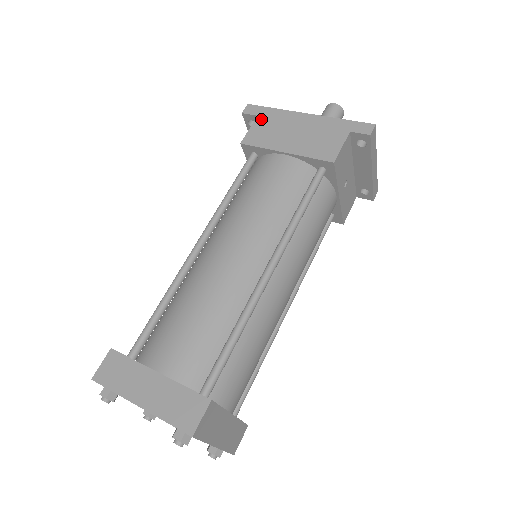
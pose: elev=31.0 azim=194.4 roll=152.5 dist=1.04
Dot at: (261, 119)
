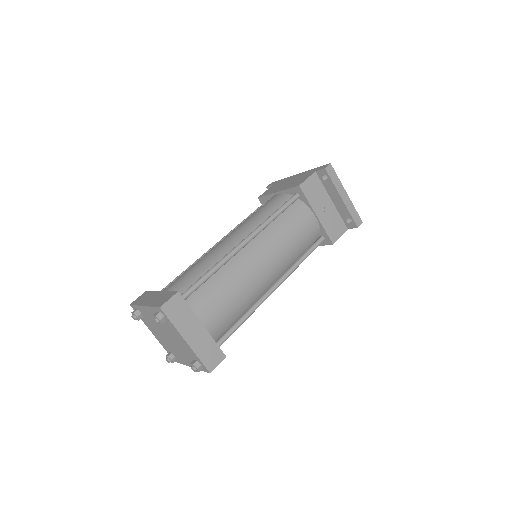
Dot at: (274, 185)
